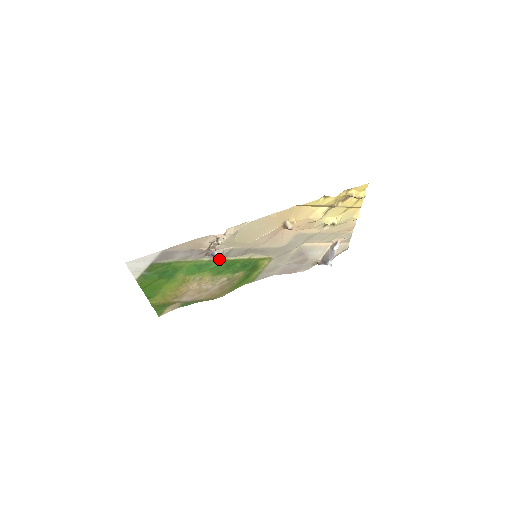
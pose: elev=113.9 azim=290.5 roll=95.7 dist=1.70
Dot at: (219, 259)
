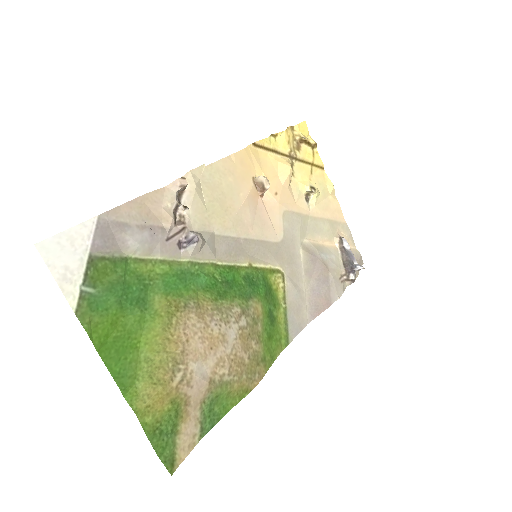
Dot at: (205, 263)
